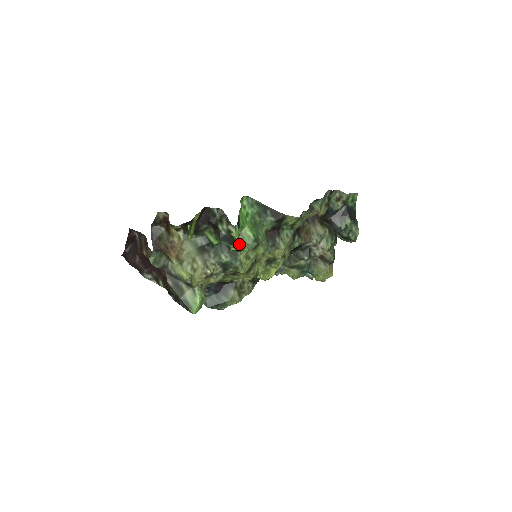
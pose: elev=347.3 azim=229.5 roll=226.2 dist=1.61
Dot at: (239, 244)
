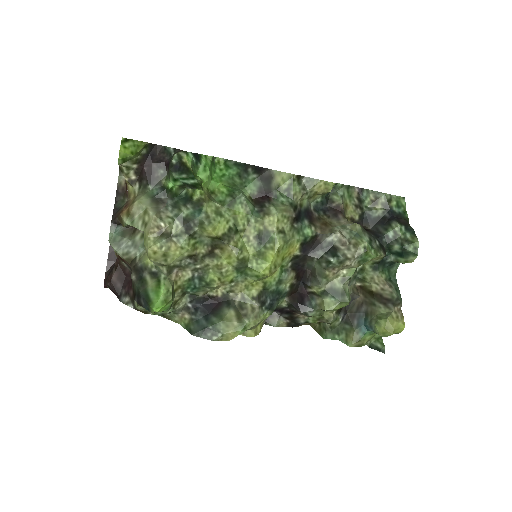
Dot at: (191, 170)
